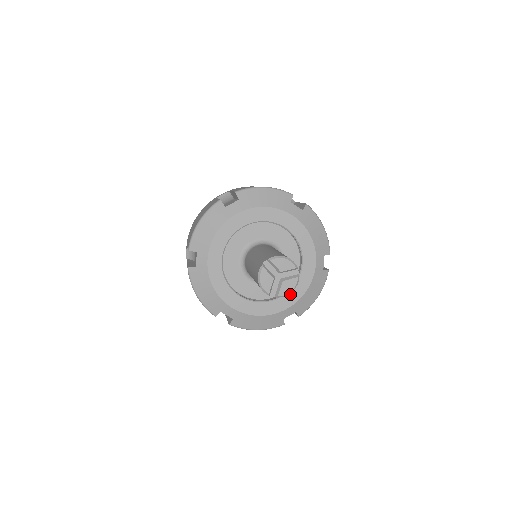
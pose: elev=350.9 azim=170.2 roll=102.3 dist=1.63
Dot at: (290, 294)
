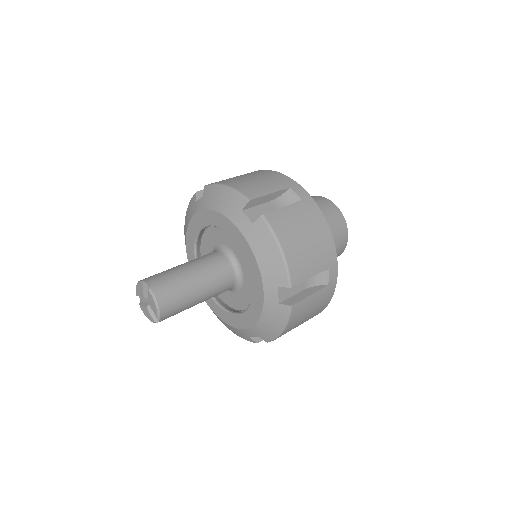
Dot at: (217, 306)
